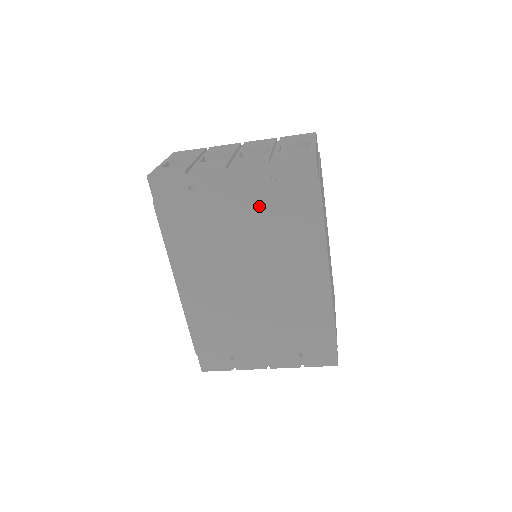
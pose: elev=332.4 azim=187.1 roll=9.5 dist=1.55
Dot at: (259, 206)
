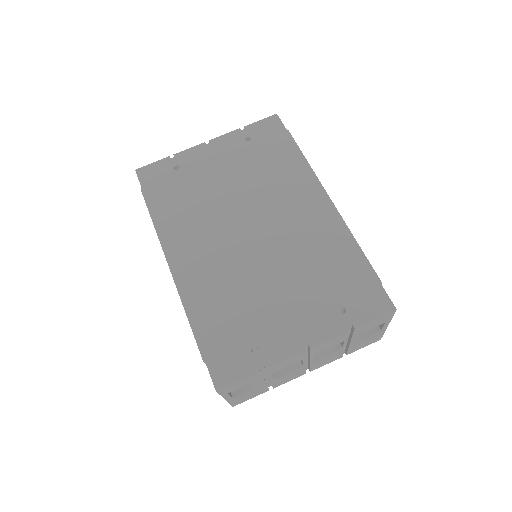
Dot at: (241, 163)
